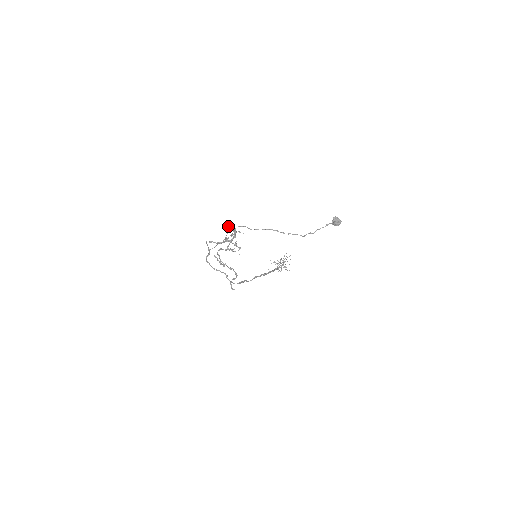
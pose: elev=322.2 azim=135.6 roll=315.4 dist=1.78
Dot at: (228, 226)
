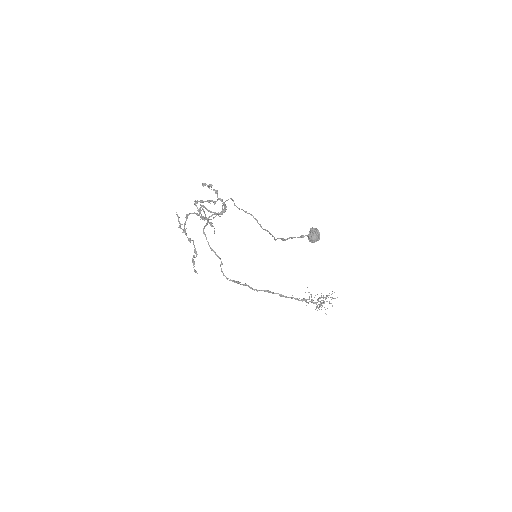
Dot at: occluded
